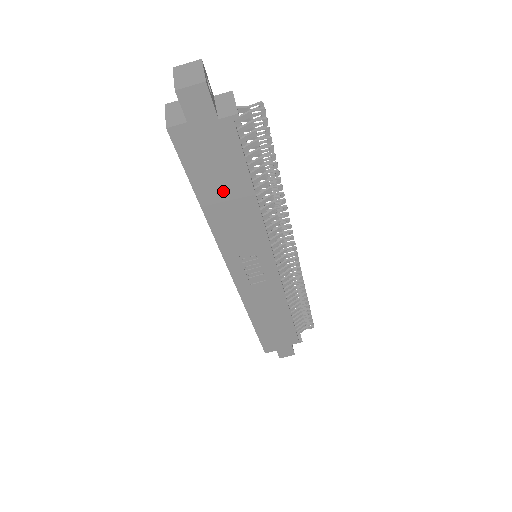
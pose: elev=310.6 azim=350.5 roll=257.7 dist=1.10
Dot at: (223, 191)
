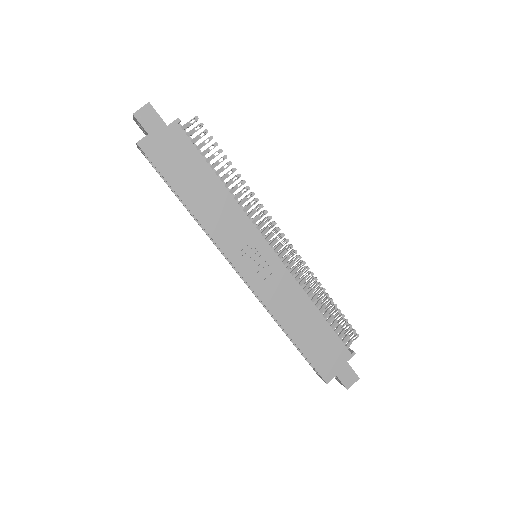
Dot at: (195, 184)
